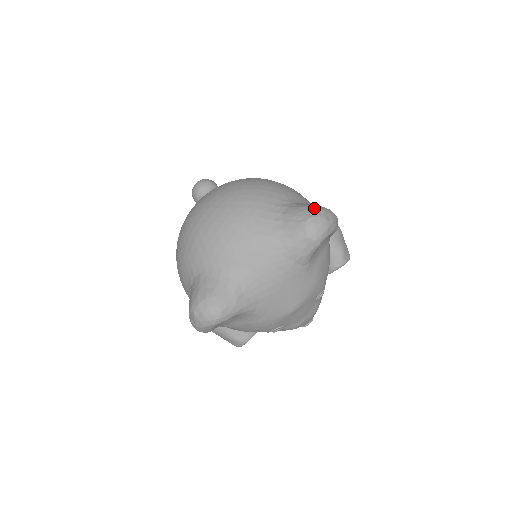
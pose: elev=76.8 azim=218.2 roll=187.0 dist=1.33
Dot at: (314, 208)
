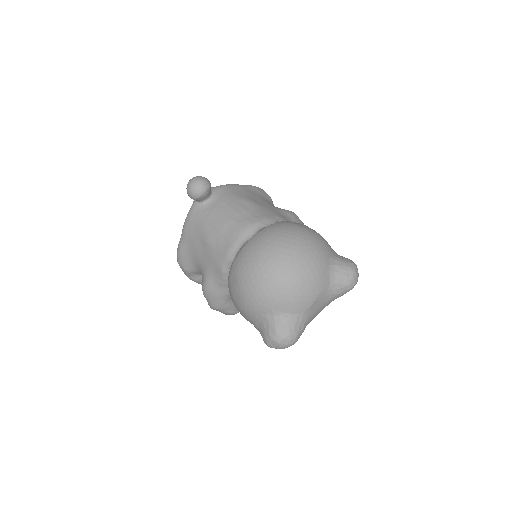
Dot at: (353, 268)
